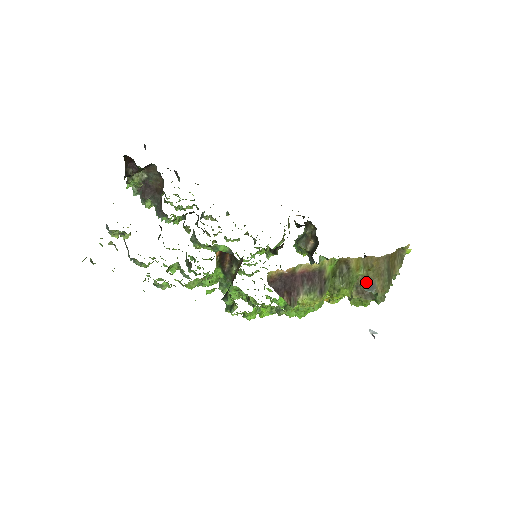
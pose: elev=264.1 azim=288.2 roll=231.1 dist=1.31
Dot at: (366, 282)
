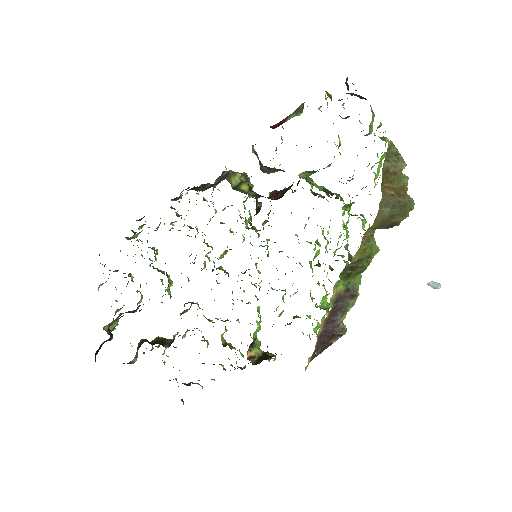
Dot at: (381, 228)
